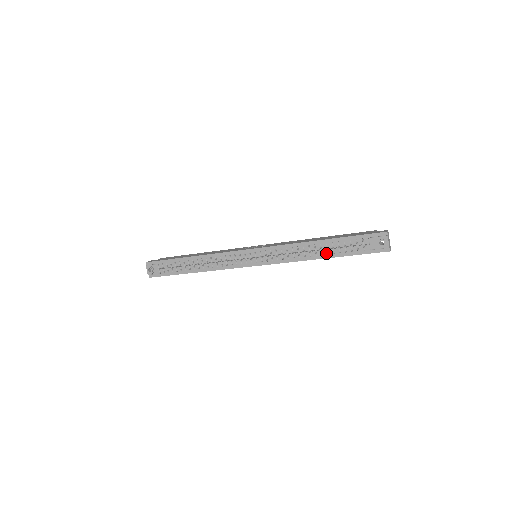
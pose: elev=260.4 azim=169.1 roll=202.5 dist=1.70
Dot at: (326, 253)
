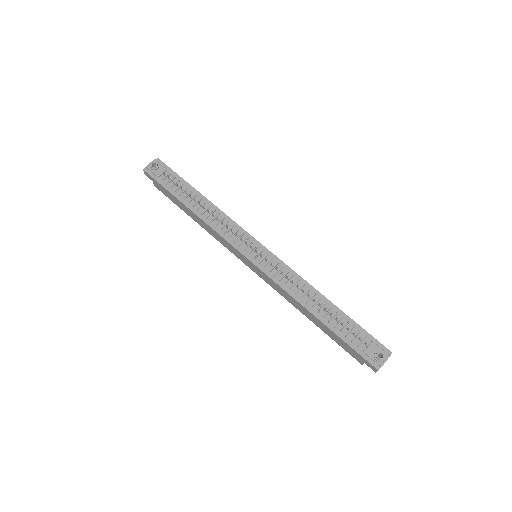
Dot at: (323, 315)
